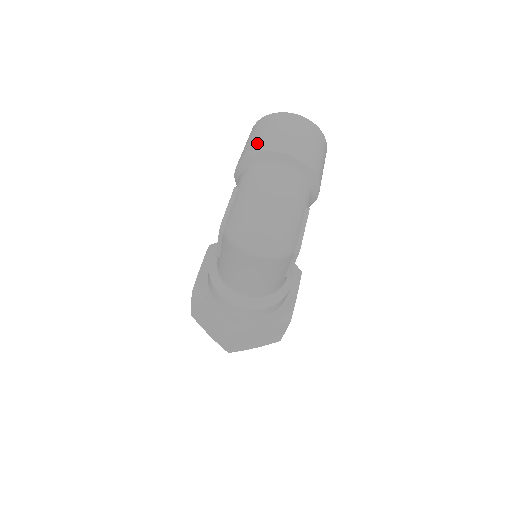
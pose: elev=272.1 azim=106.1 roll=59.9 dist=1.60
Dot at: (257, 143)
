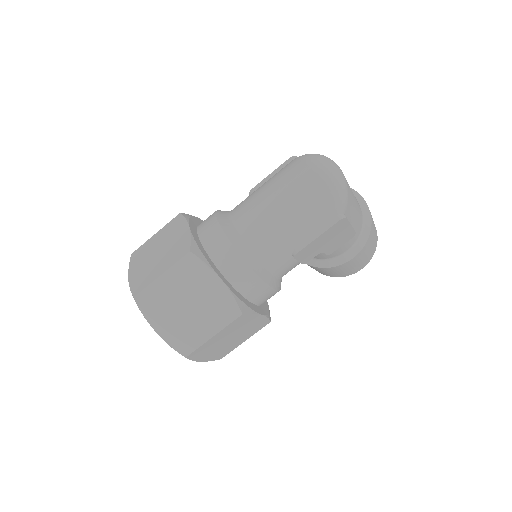
Dot at: occluded
